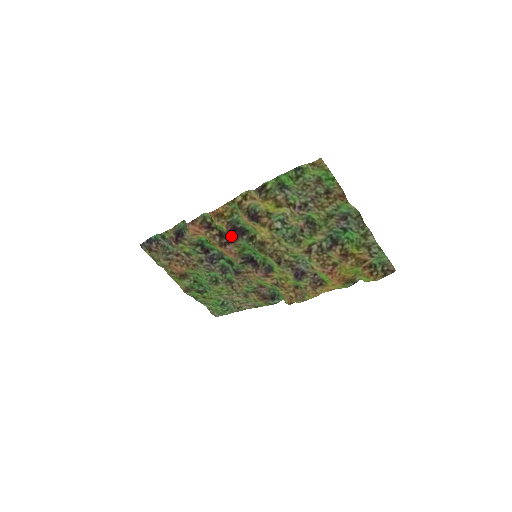
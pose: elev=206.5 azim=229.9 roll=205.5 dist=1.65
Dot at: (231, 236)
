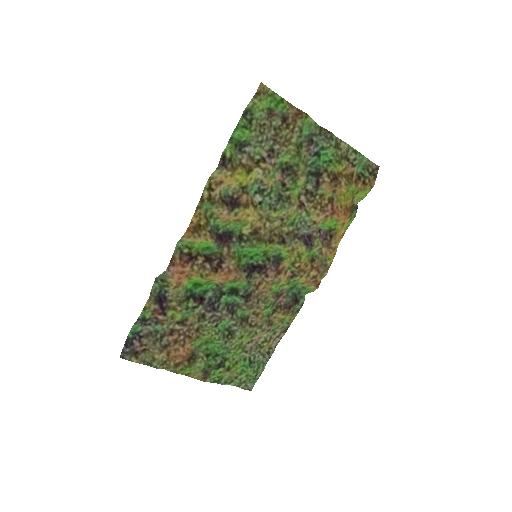
Dot at: (220, 249)
